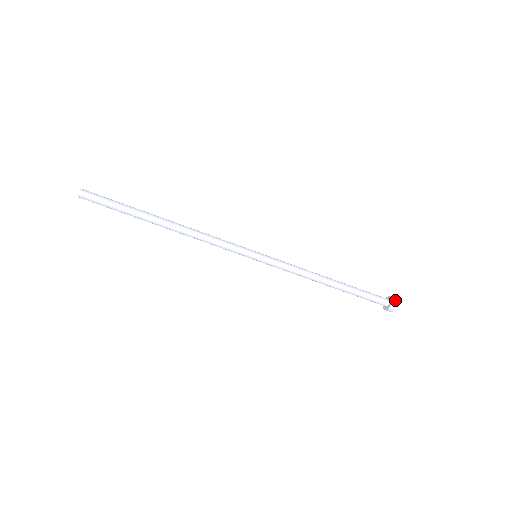
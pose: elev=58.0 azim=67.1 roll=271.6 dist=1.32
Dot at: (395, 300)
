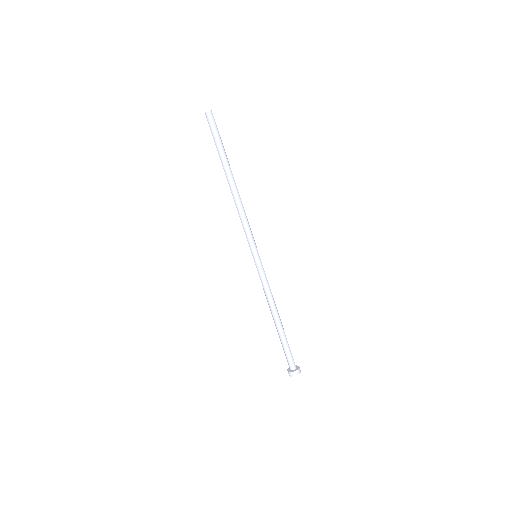
Dot at: (299, 372)
